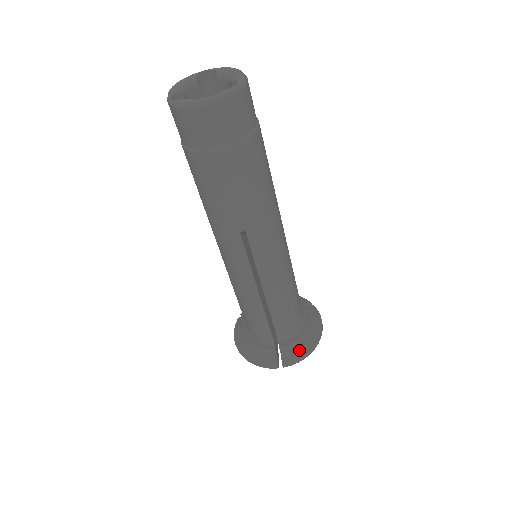
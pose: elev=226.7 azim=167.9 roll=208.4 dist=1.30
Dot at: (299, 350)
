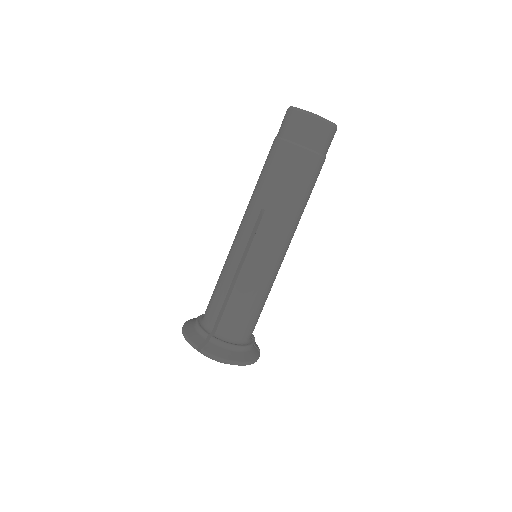
Dot at: (222, 352)
